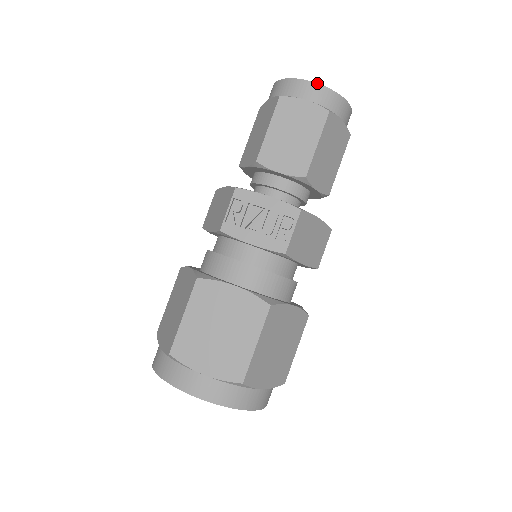
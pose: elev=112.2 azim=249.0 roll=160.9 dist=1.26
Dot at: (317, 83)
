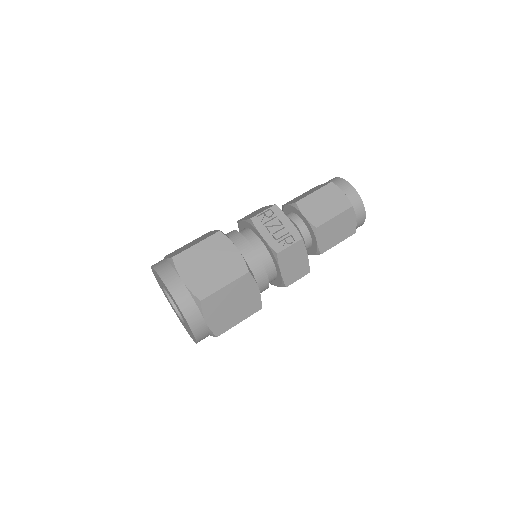
Dot at: occluded
